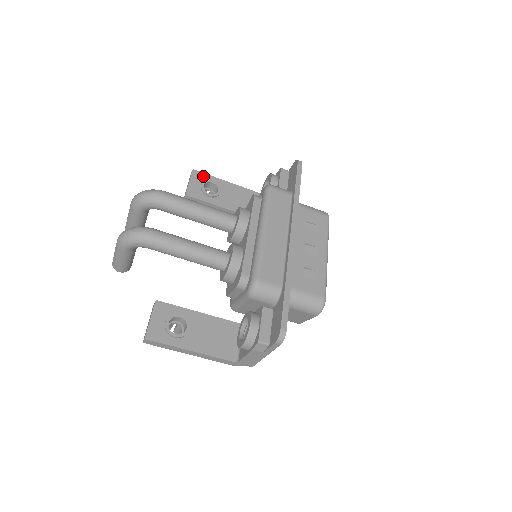
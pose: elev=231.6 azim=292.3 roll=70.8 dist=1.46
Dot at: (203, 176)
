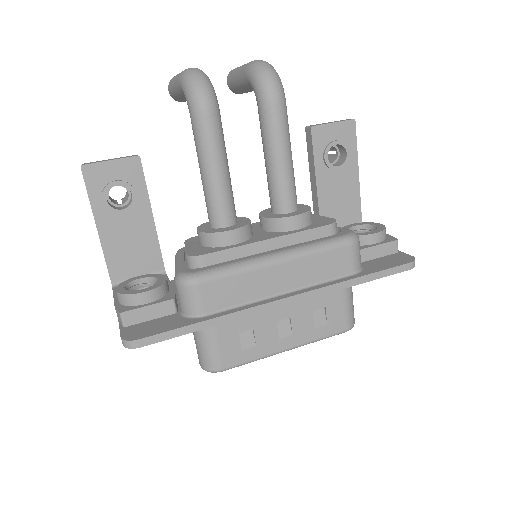
Dot at: (351, 137)
